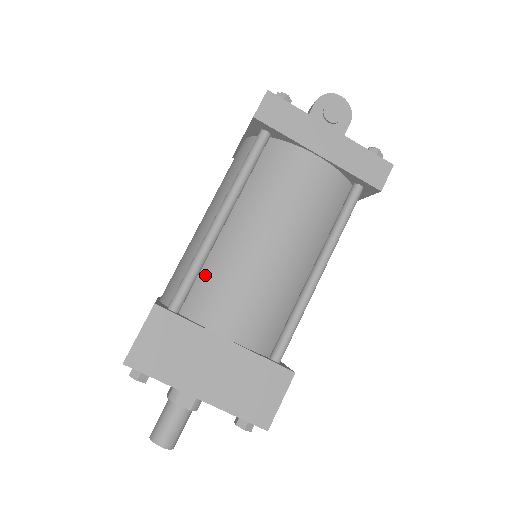
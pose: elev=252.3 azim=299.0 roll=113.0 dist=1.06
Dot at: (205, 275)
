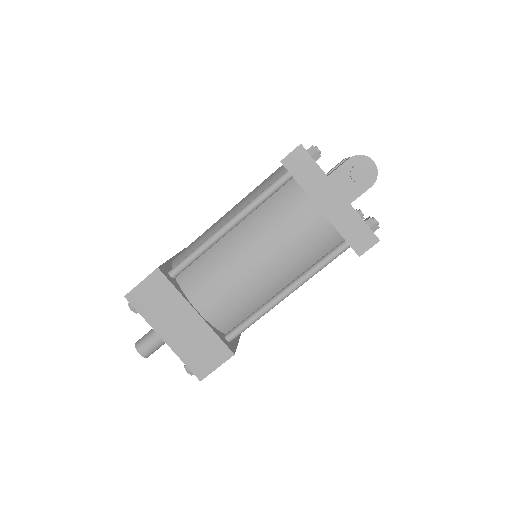
Dot at: (202, 261)
